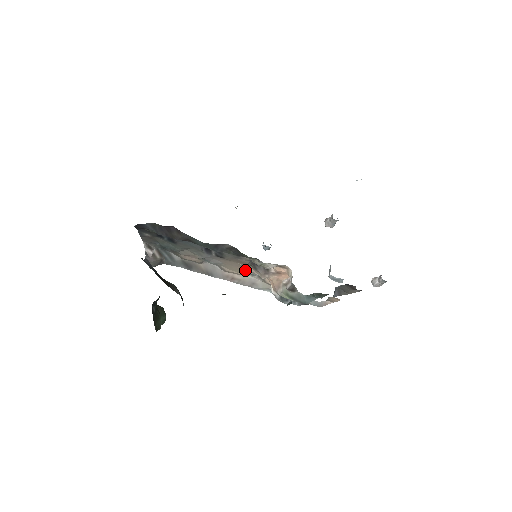
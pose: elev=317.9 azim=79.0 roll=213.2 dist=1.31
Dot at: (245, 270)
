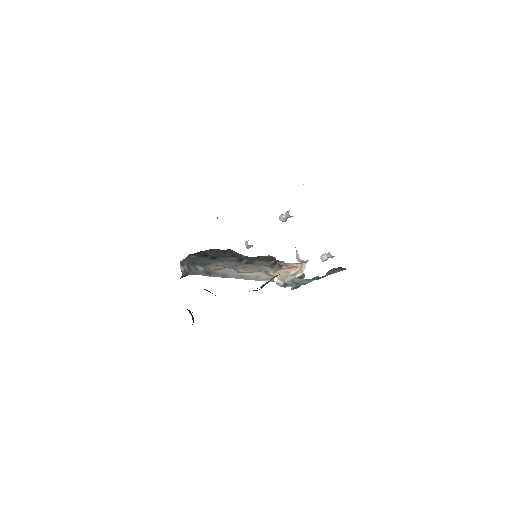
Dot at: (261, 269)
